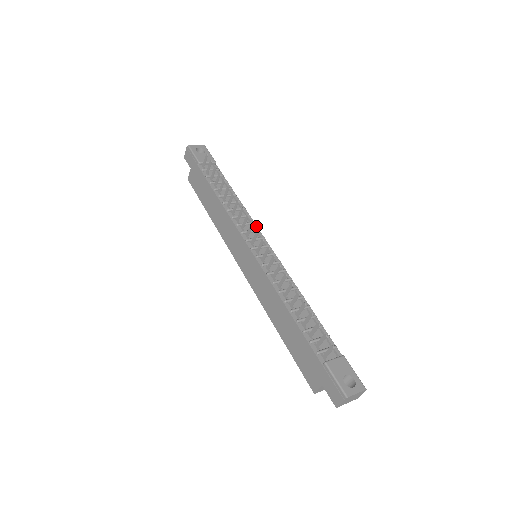
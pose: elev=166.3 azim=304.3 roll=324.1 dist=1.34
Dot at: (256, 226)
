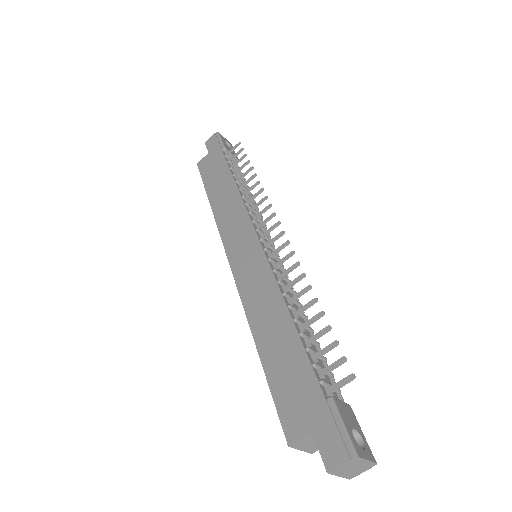
Dot at: (266, 229)
